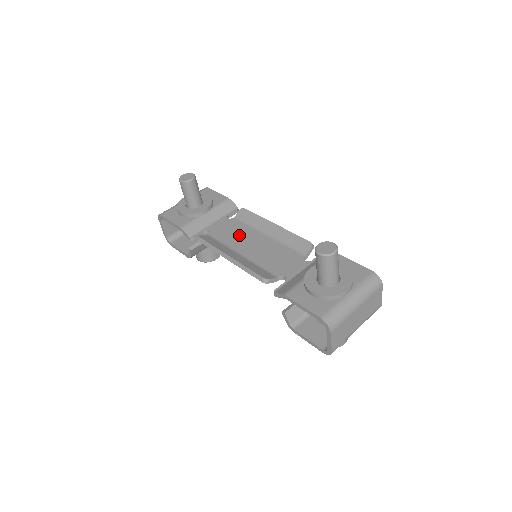
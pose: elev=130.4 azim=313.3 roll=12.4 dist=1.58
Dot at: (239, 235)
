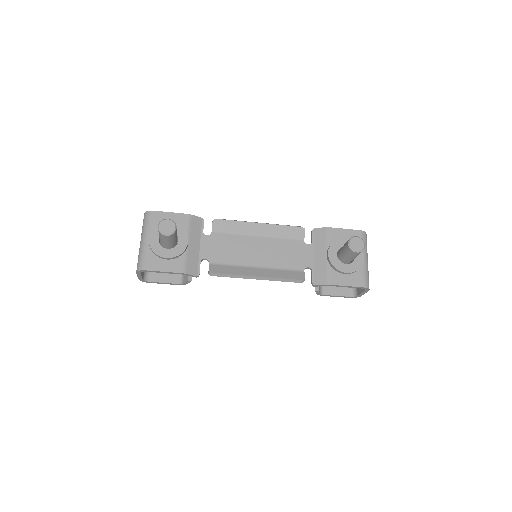
Dot at: (237, 249)
